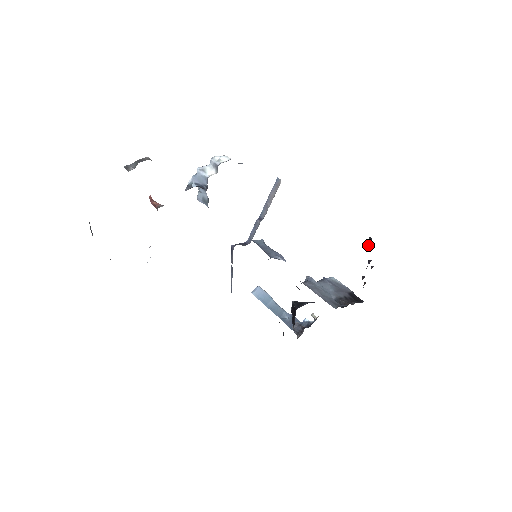
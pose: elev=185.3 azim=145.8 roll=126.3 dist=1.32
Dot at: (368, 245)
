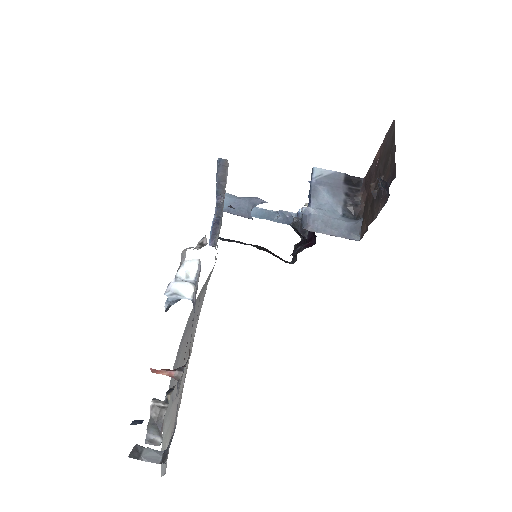
Dot at: (382, 186)
